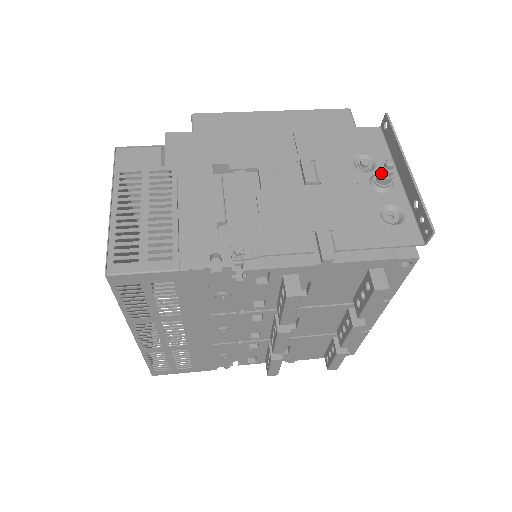
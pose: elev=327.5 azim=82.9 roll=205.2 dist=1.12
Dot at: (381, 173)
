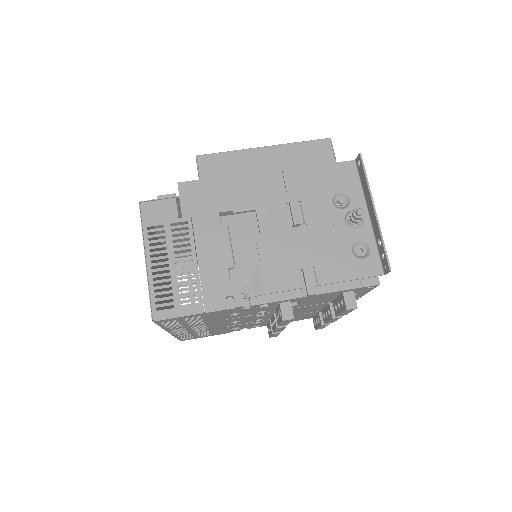
Dot at: (353, 217)
